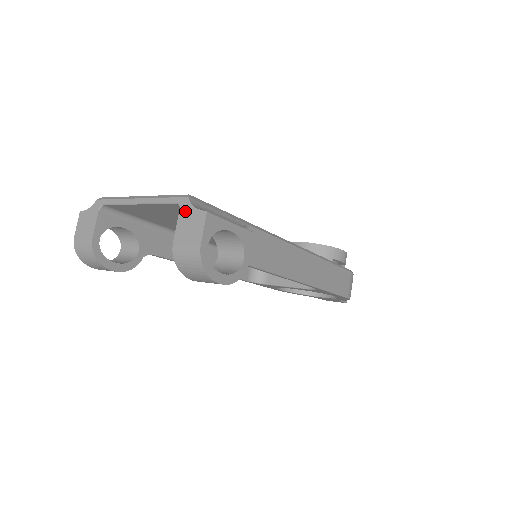
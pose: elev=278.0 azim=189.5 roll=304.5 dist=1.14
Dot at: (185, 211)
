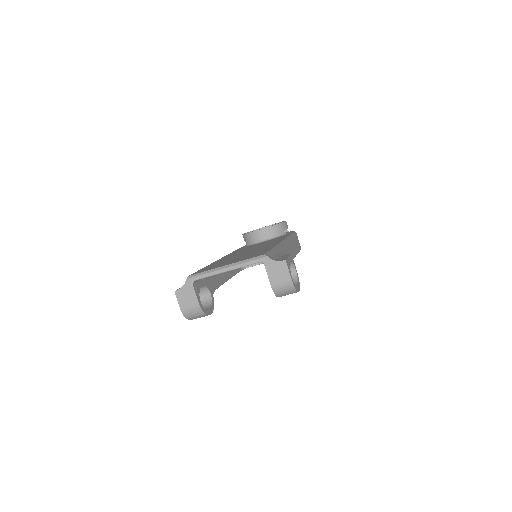
Dot at: (269, 265)
